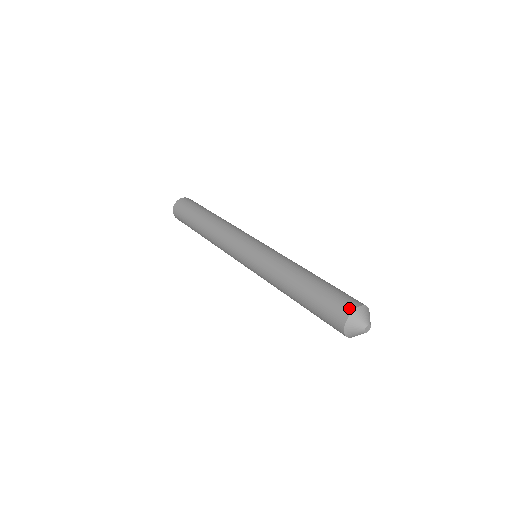
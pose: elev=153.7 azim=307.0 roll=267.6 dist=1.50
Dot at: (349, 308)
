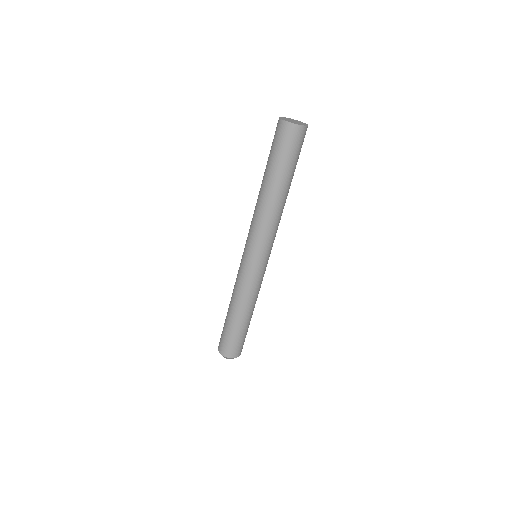
Dot at: (222, 352)
